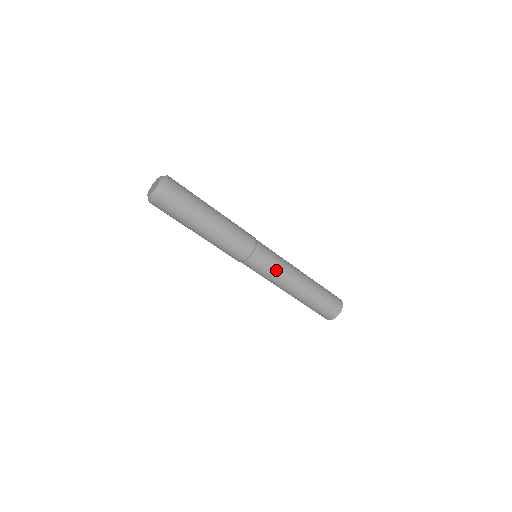
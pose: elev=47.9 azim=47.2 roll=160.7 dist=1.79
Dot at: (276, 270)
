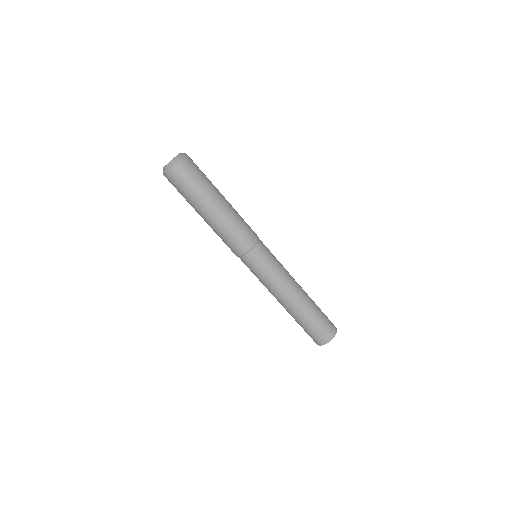
Dot at: (279, 266)
